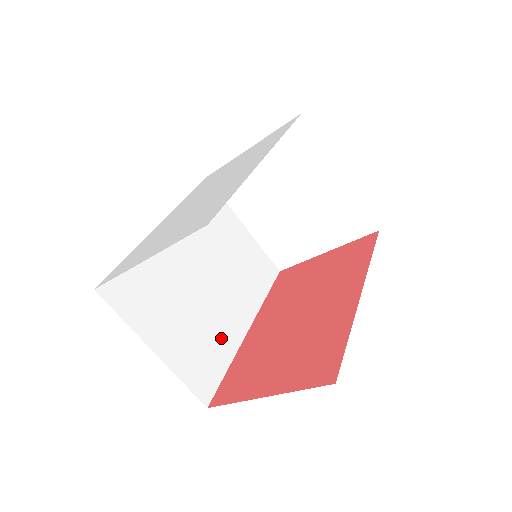
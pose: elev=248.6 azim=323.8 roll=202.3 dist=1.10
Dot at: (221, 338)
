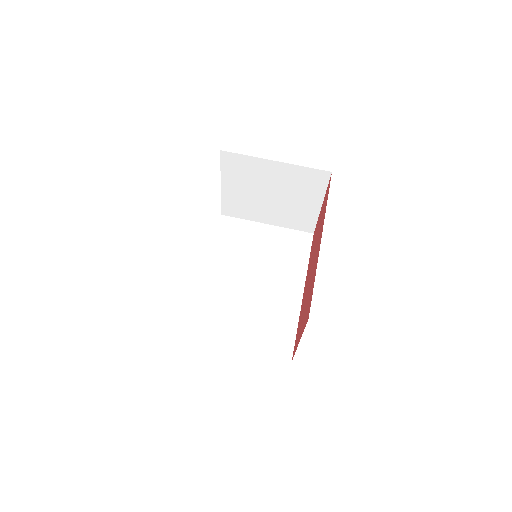
Dot at: (282, 312)
